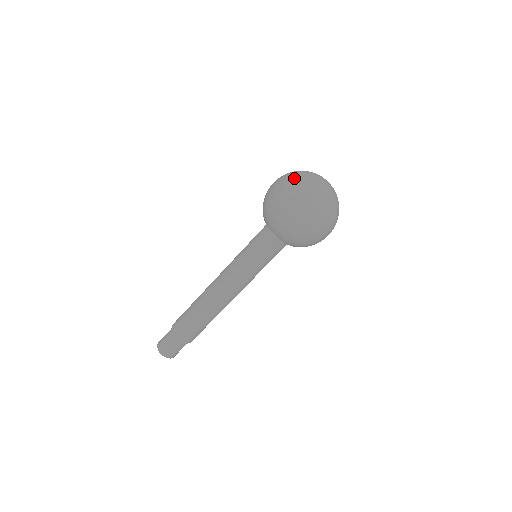
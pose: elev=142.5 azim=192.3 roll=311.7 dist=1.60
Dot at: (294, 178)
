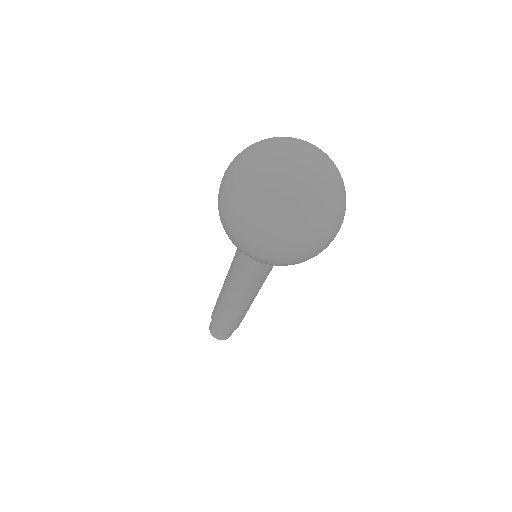
Dot at: (278, 225)
